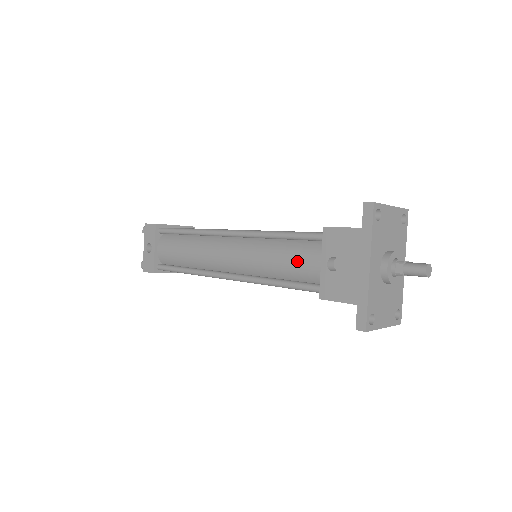
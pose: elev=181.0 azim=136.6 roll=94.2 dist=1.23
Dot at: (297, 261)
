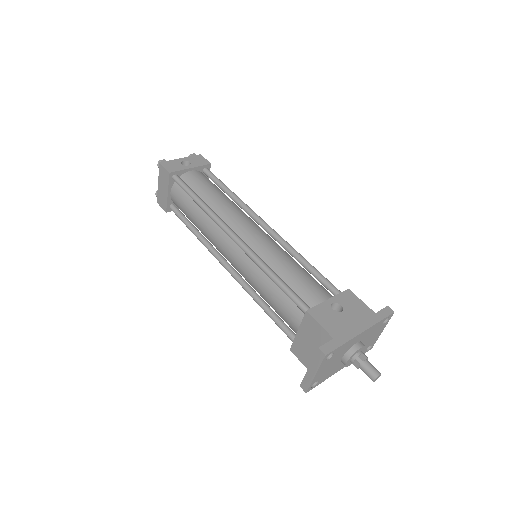
Dot at: (307, 283)
